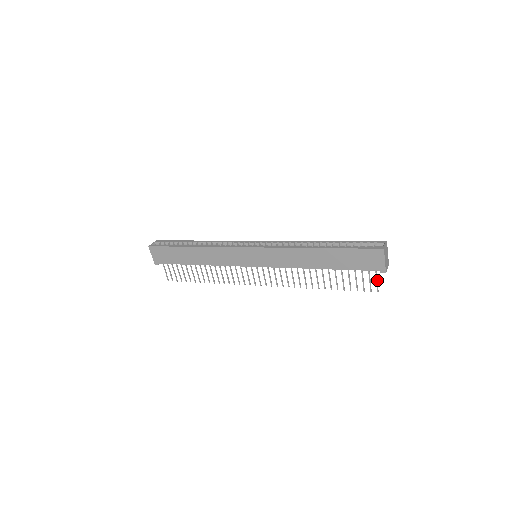
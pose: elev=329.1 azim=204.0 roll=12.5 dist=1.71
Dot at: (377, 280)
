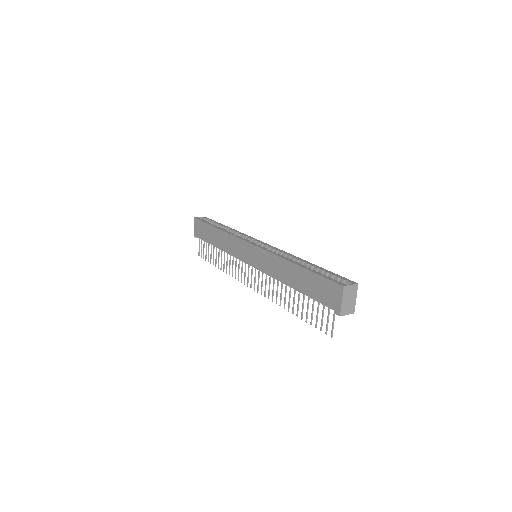
Dot at: occluded
